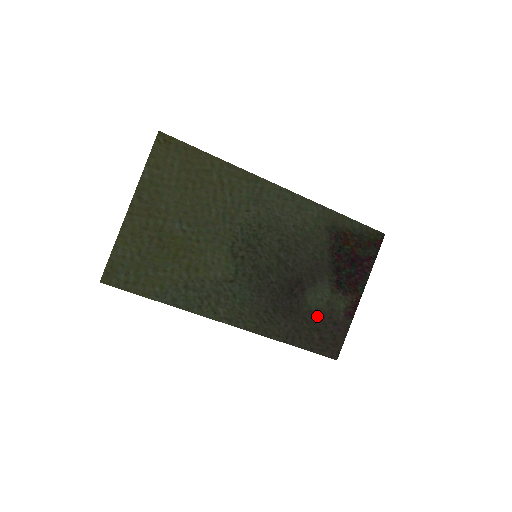
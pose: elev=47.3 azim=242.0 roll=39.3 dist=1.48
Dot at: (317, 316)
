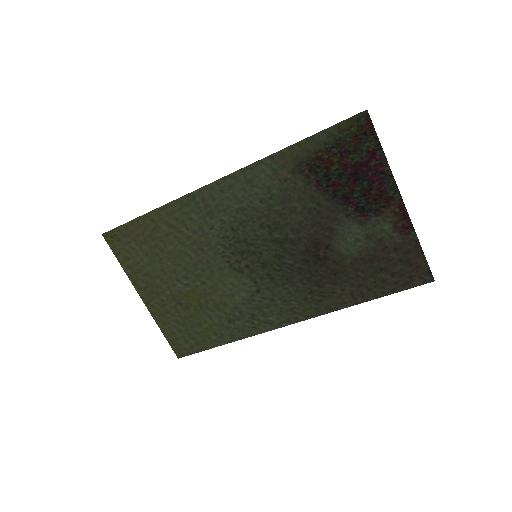
Dot at: (368, 258)
